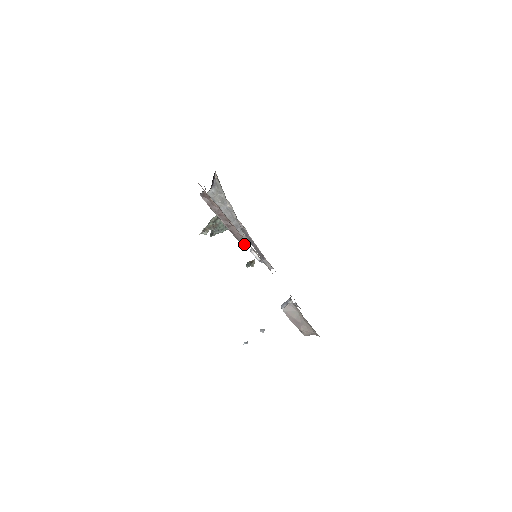
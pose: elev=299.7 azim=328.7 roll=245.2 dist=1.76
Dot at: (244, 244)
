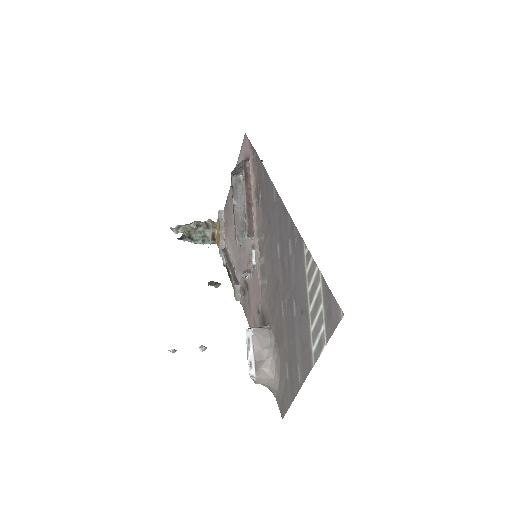
Dot at: (250, 237)
